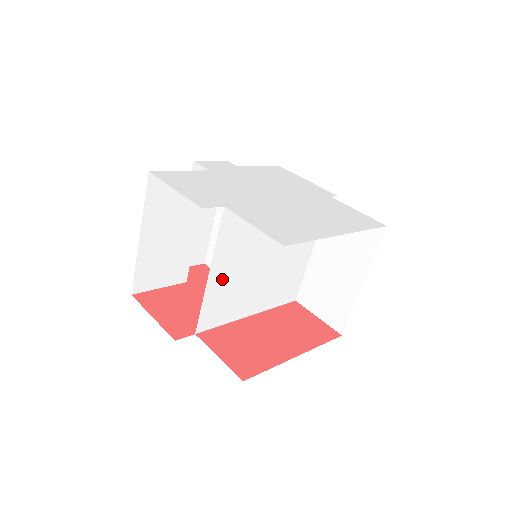
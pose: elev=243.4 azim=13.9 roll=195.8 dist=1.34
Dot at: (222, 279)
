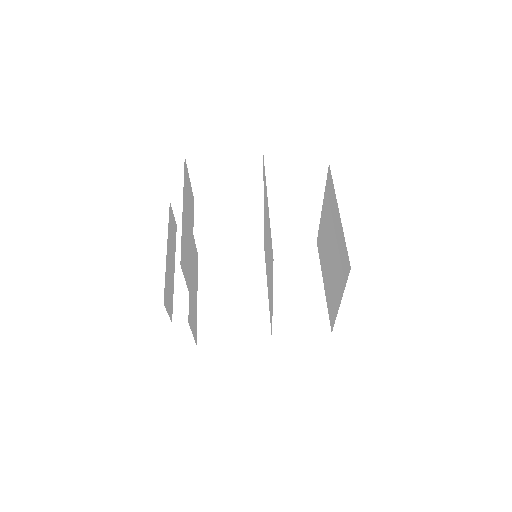
Dot at: (268, 233)
